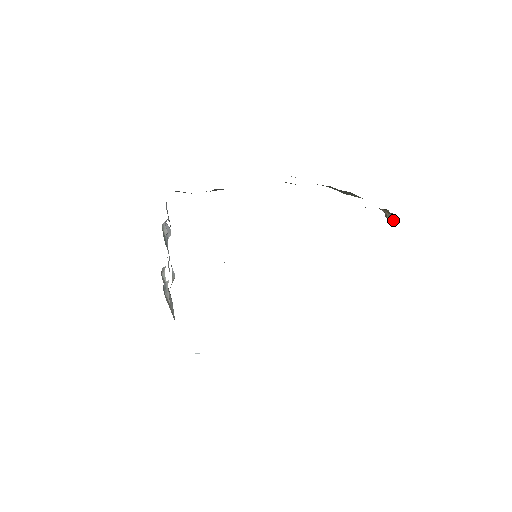
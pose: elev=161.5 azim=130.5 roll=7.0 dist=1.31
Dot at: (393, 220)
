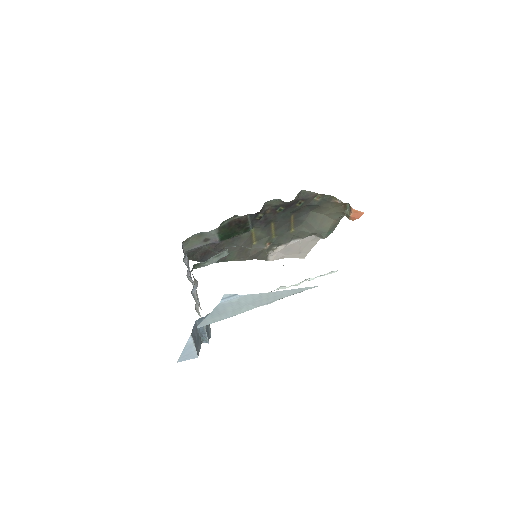
Dot at: (350, 210)
